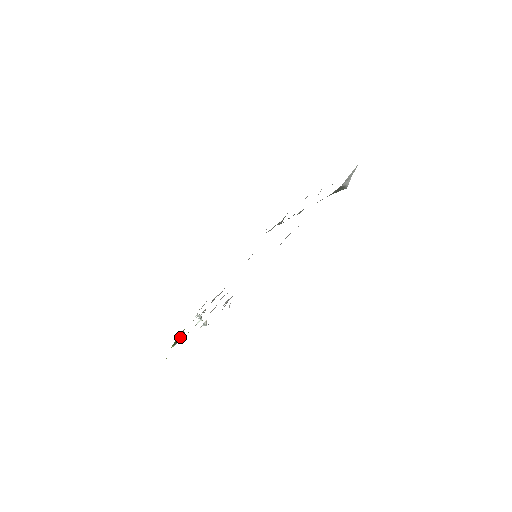
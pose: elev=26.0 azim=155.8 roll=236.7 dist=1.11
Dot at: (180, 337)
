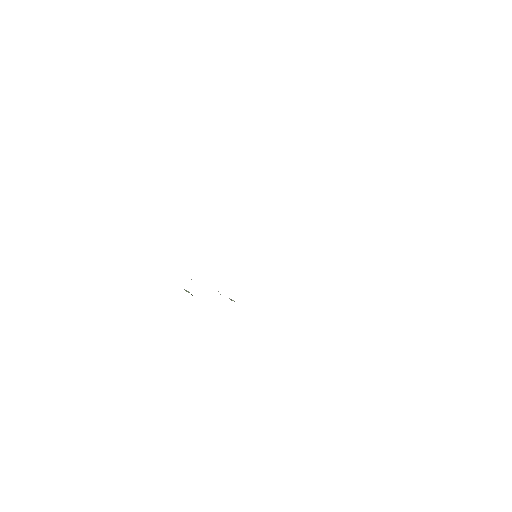
Dot at: occluded
